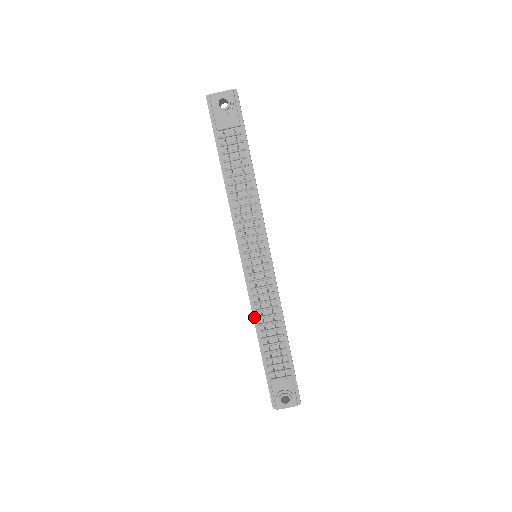
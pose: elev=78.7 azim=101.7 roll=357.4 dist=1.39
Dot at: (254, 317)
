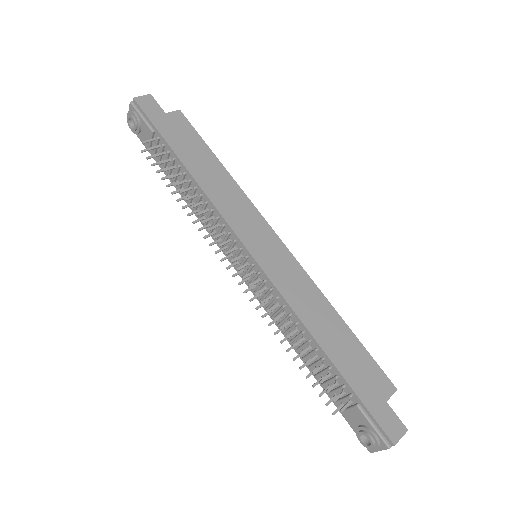
Dot at: (283, 333)
